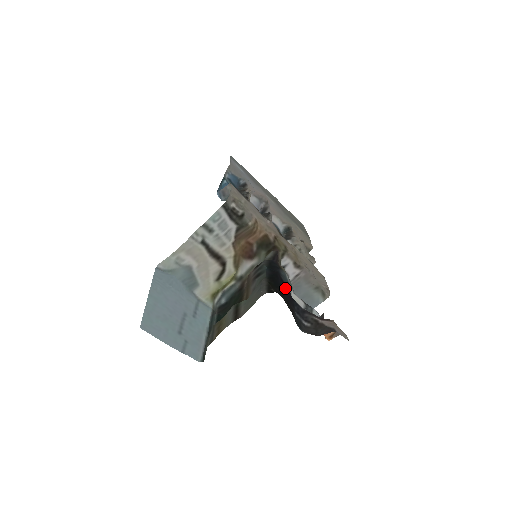
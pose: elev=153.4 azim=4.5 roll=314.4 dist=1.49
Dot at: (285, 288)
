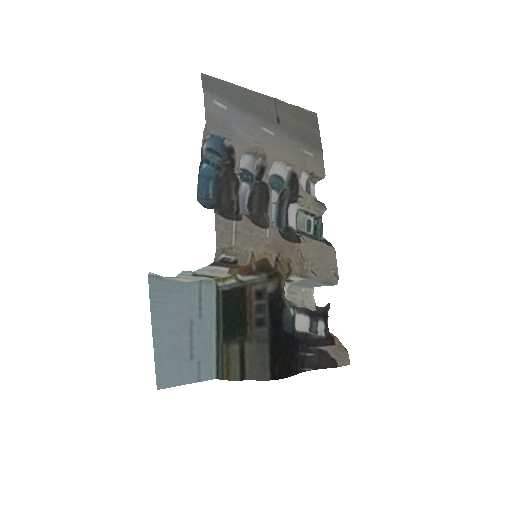
Dot at: (289, 340)
